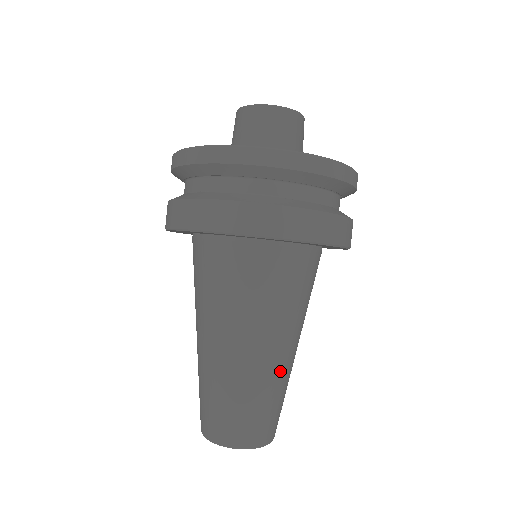
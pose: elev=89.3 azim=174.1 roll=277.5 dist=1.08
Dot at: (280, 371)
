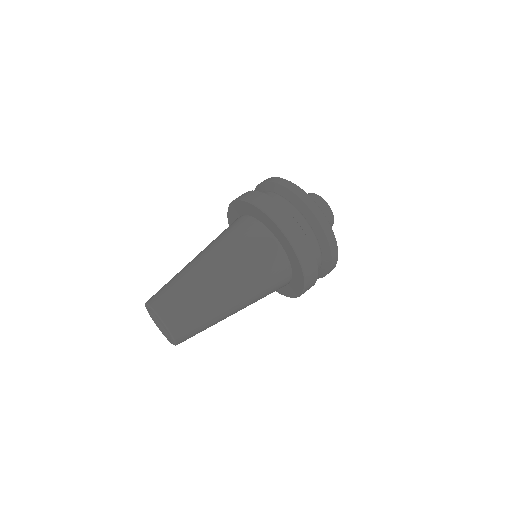
Dot at: (202, 279)
